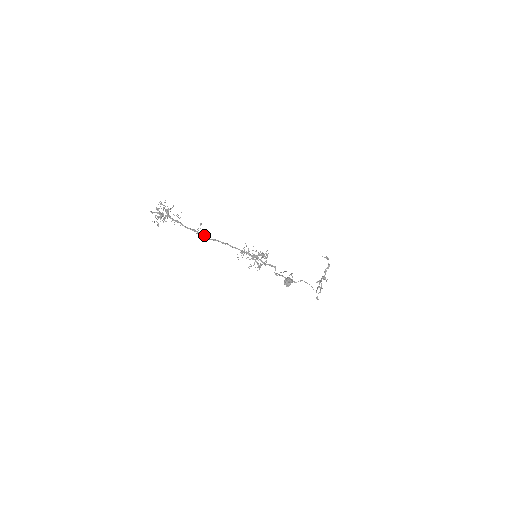
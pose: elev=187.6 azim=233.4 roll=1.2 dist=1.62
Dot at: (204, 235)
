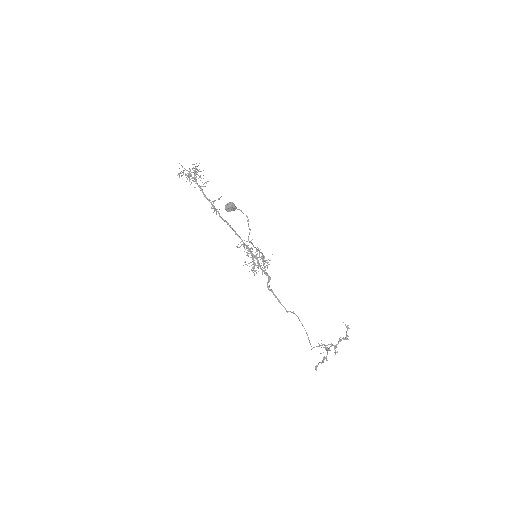
Dot at: occluded
